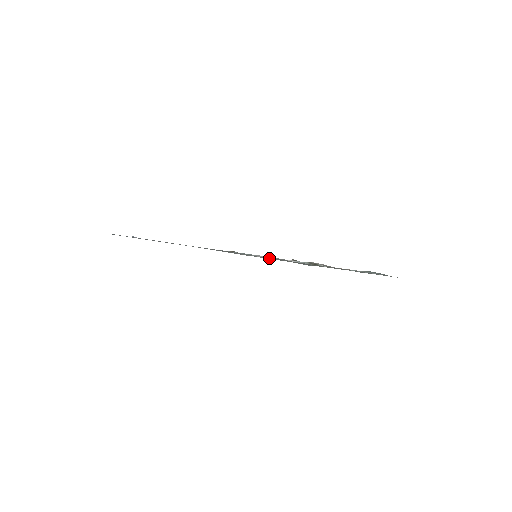
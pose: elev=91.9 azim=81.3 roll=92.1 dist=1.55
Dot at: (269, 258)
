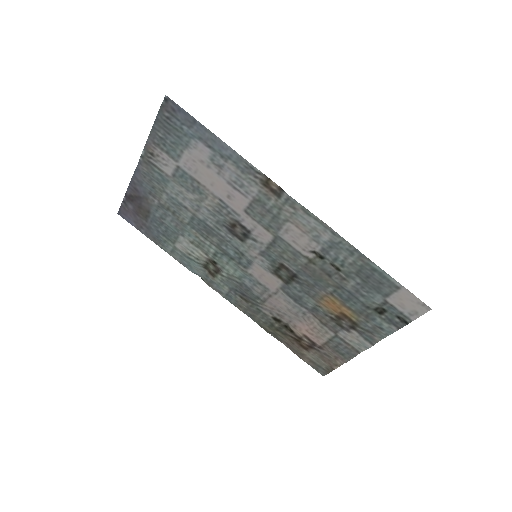
Dot at: (293, 237)
